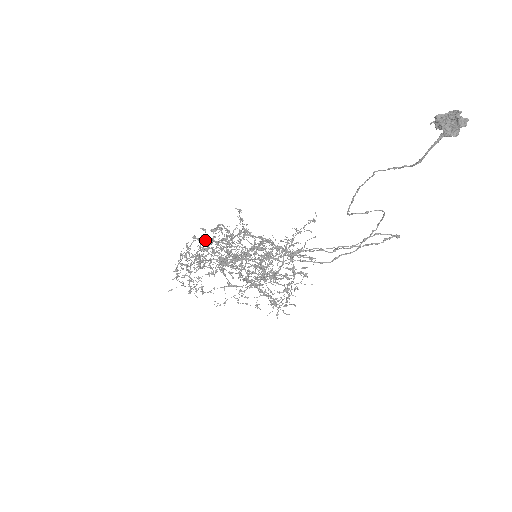
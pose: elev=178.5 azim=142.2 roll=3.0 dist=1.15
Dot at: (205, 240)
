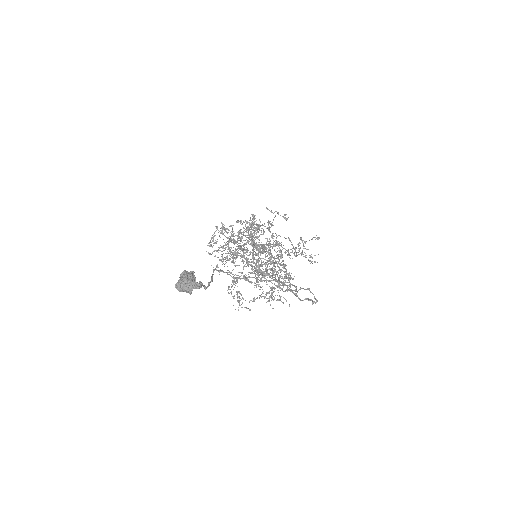
Dot at: (222, 232)
